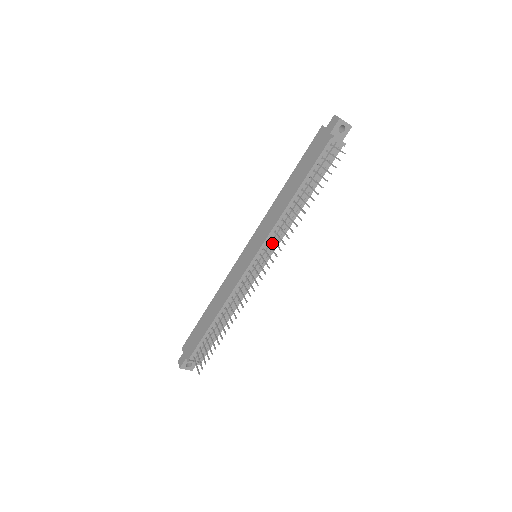
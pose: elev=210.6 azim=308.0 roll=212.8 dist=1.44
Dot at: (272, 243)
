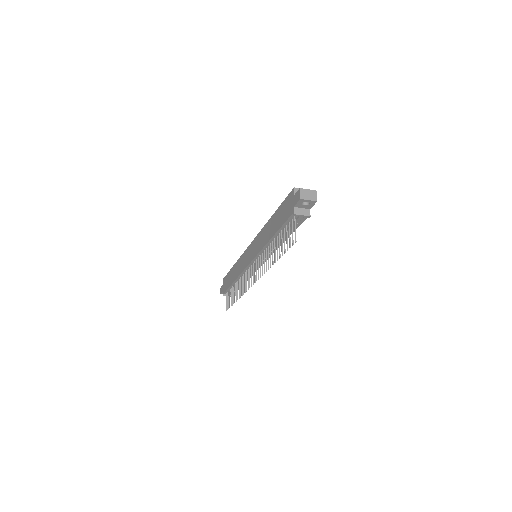
Dot at: occluded
